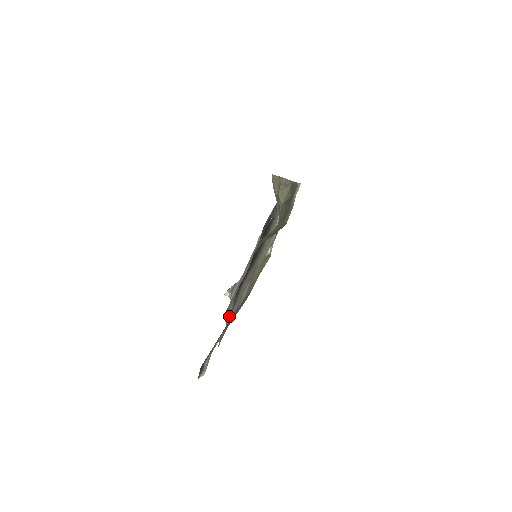
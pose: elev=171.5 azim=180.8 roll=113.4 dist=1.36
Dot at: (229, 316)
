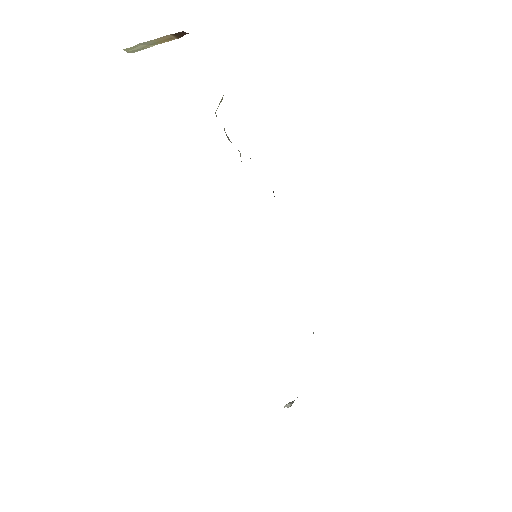
Dot at: occluded
